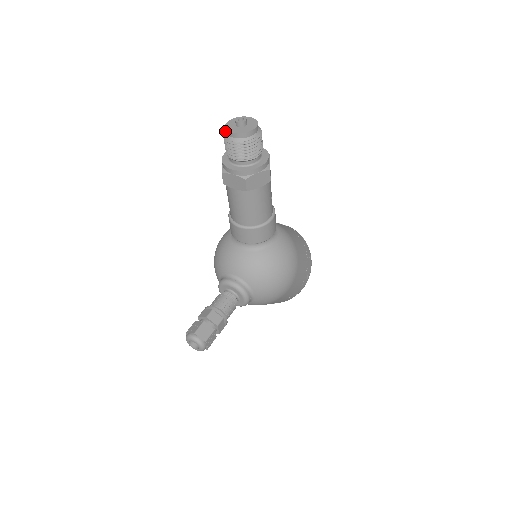
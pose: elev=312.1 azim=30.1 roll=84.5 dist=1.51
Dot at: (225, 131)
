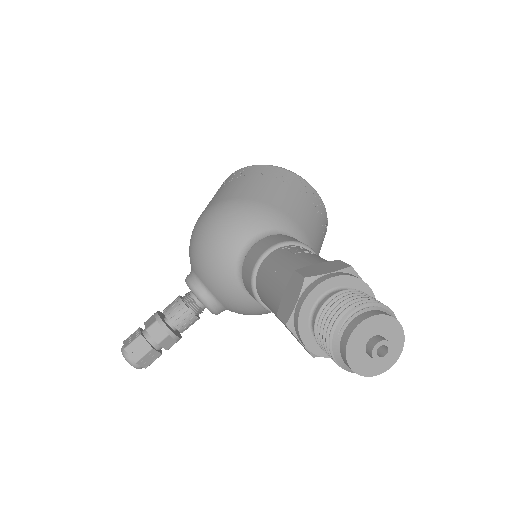
Dot at: (341, 334)
